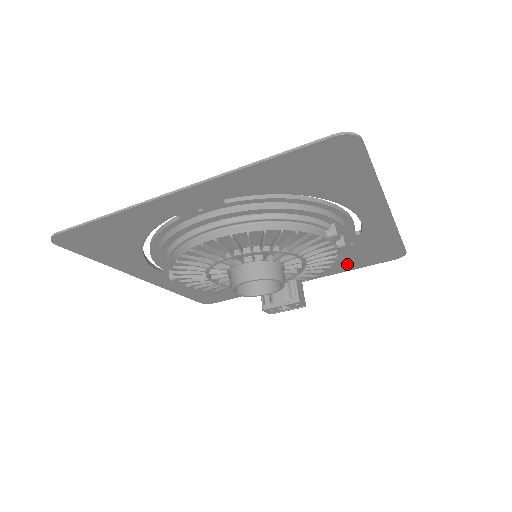
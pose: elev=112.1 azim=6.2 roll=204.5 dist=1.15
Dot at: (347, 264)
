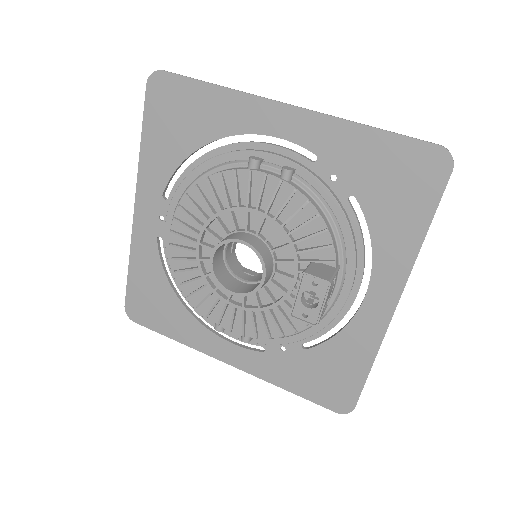
Dot at: (397, 223)
